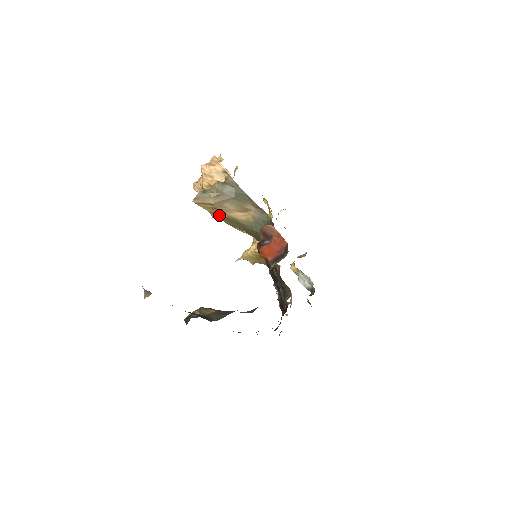
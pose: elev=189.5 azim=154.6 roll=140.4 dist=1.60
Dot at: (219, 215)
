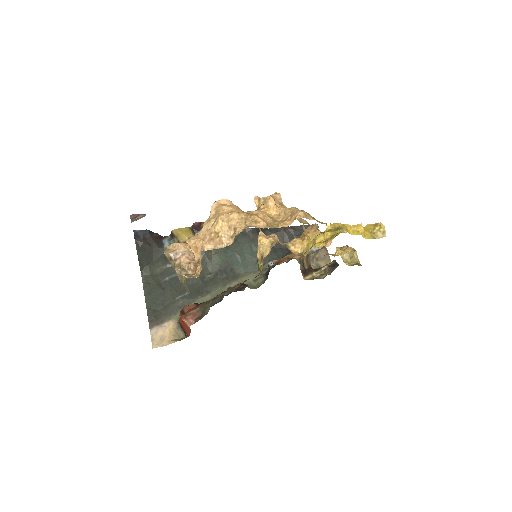
Dot at: occluded
